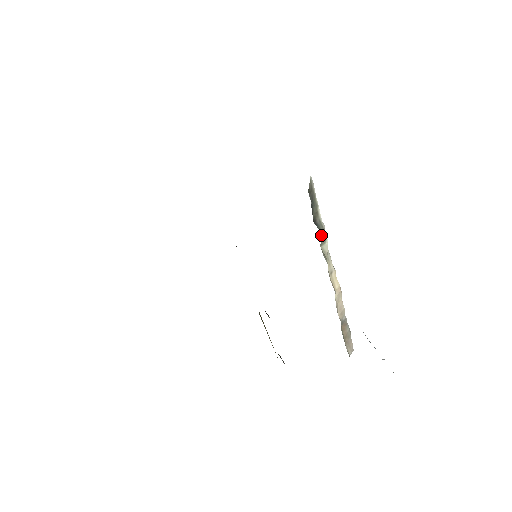
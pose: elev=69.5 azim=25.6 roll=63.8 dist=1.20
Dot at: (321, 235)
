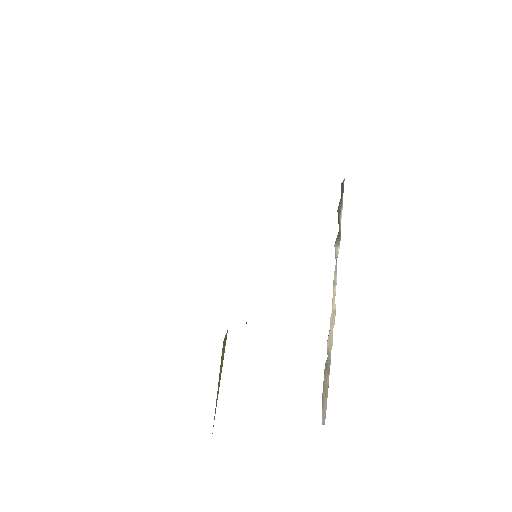
Dot at: (338, 234)
